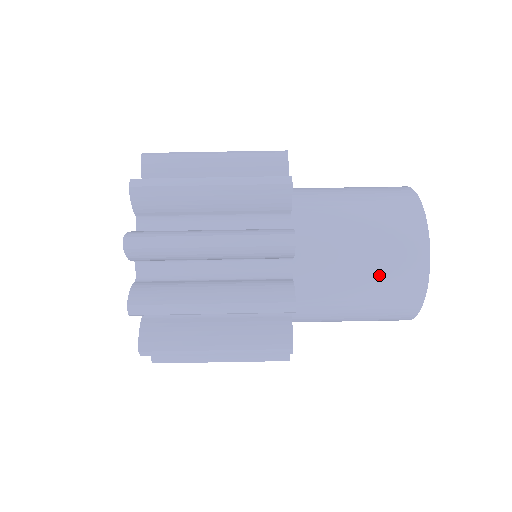
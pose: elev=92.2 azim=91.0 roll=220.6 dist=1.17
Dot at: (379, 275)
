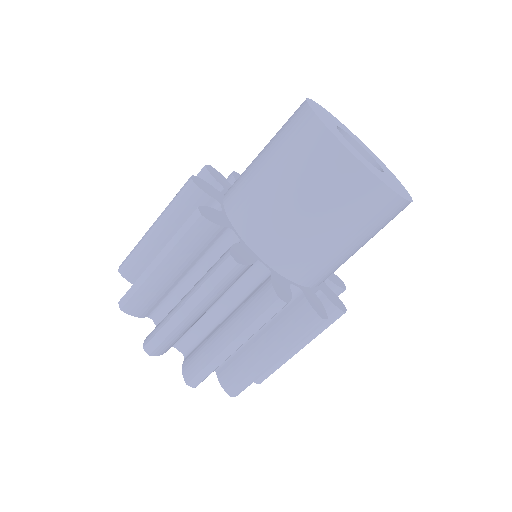
Dot at: occluded
